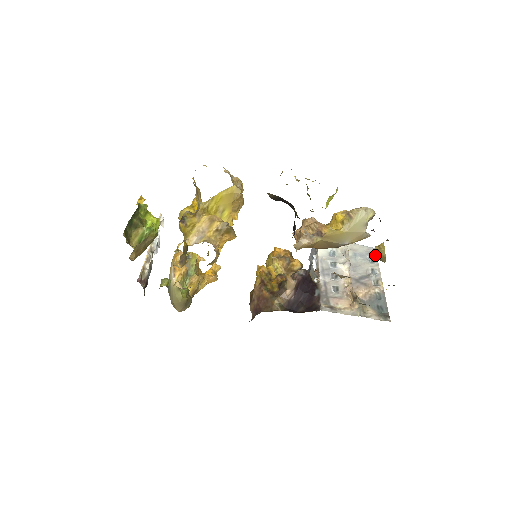
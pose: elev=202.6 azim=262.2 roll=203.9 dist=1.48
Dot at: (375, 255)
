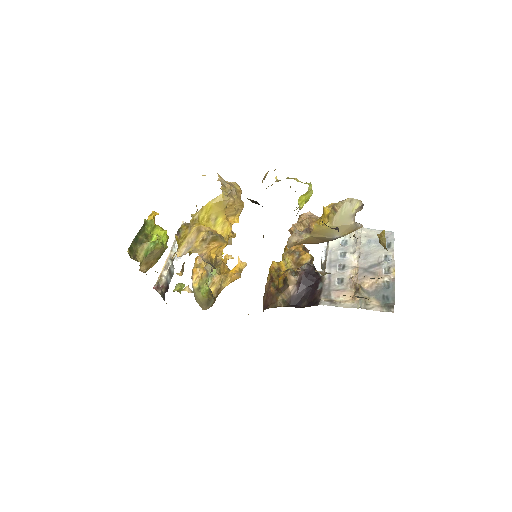
Dot at: occluded
